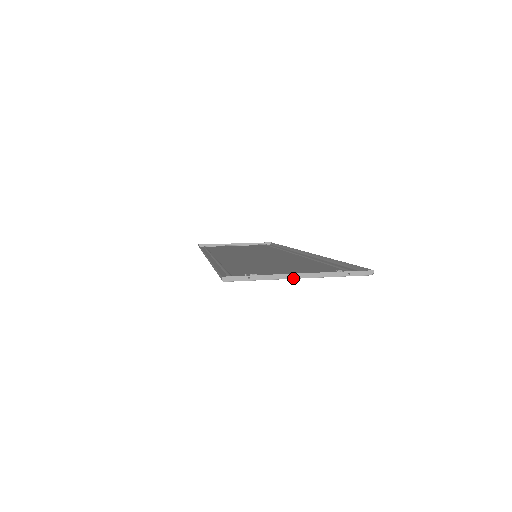
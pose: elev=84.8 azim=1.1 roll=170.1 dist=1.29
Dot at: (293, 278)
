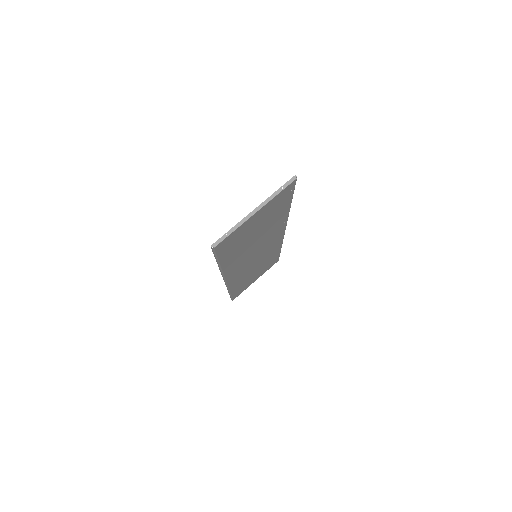
Dot at: (252, 215)
